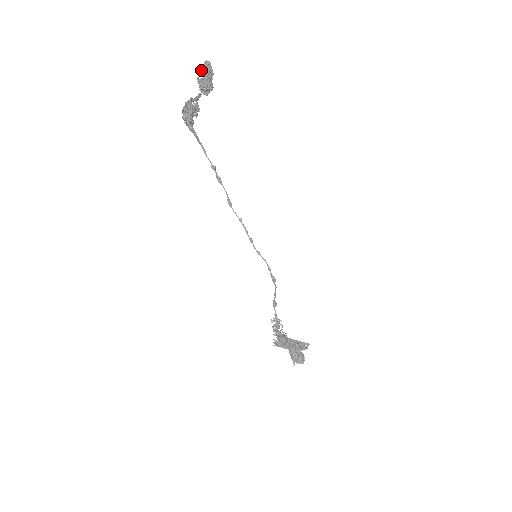
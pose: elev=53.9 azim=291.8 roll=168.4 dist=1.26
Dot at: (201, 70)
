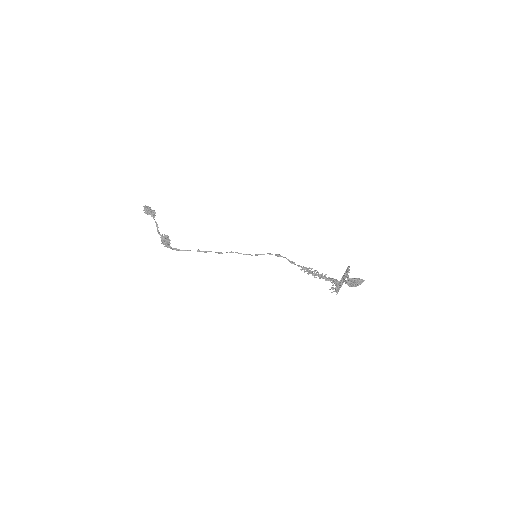
Dot at: occluded
